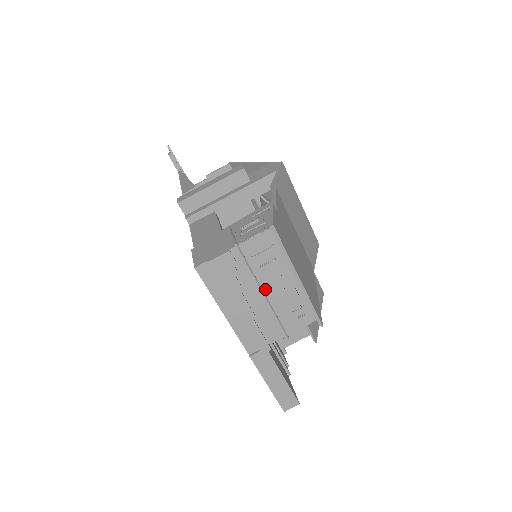
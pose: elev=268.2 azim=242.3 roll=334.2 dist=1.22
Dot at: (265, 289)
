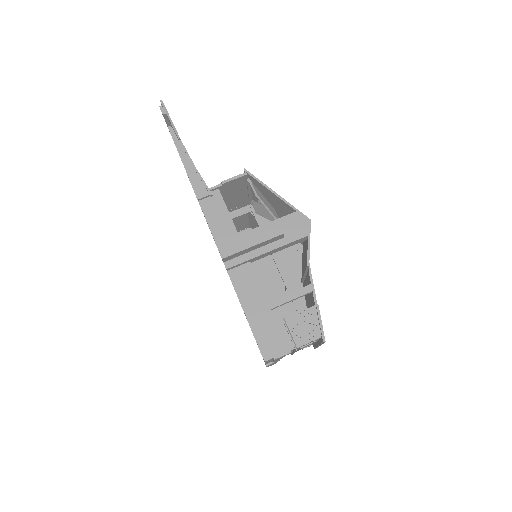
Dot at: occluded
